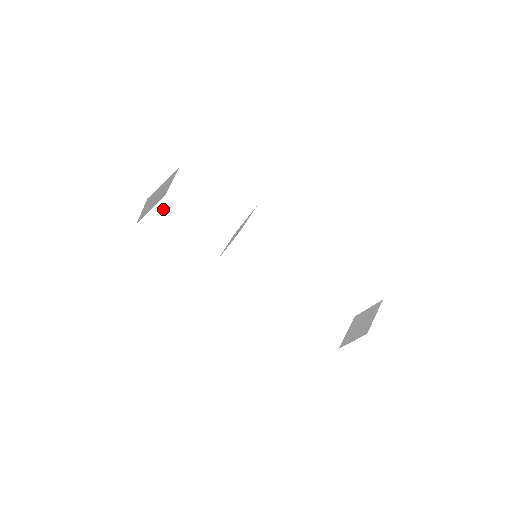
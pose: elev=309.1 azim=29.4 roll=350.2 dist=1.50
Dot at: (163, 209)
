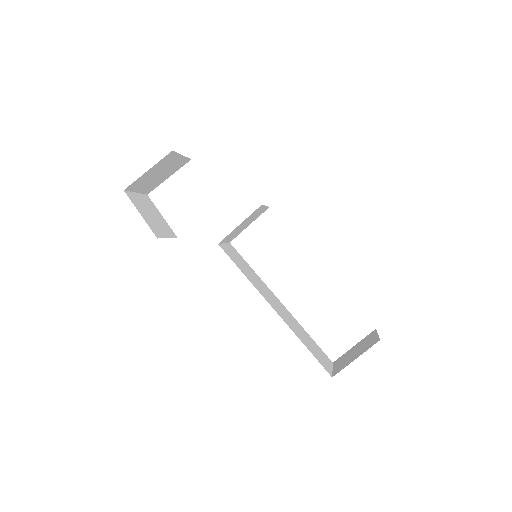
Dot at: (146, 201)
